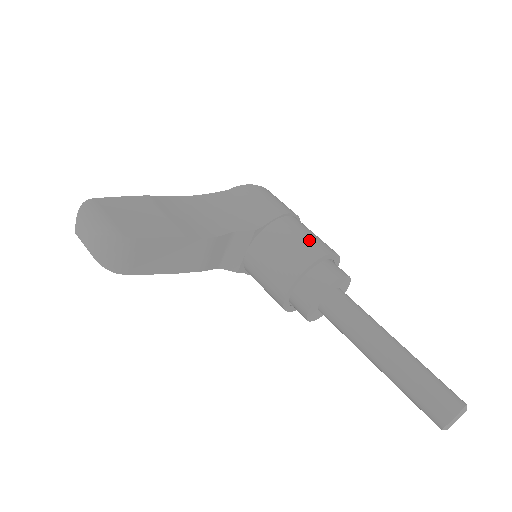
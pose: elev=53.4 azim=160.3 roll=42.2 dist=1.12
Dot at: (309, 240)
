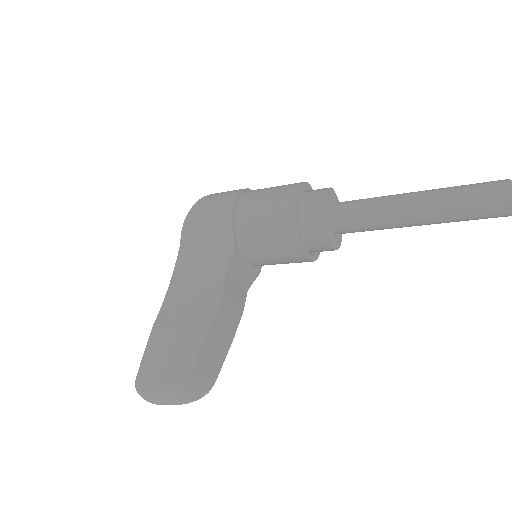
Dot at: (272, 209)
